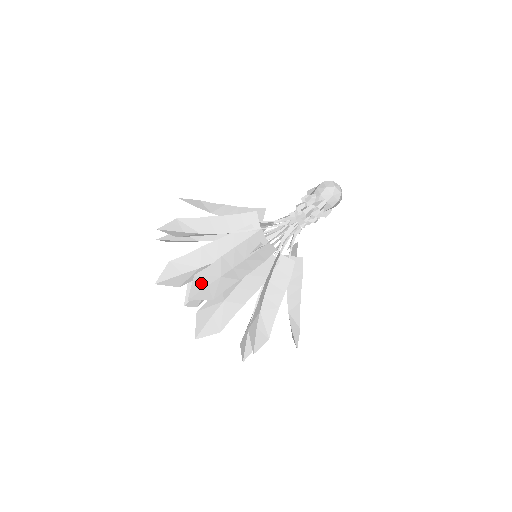
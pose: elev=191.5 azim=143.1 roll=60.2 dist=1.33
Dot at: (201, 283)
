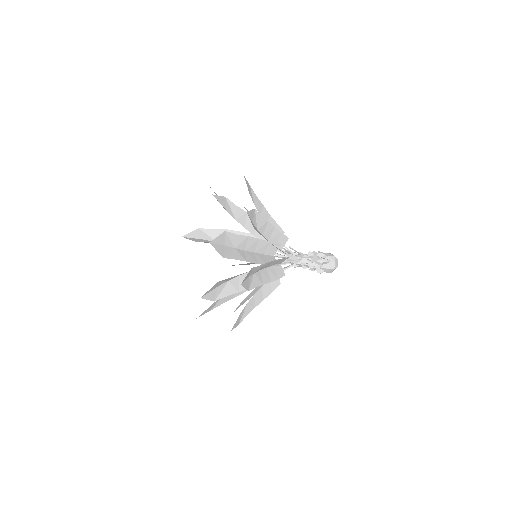
Dot at: (253, 217)
